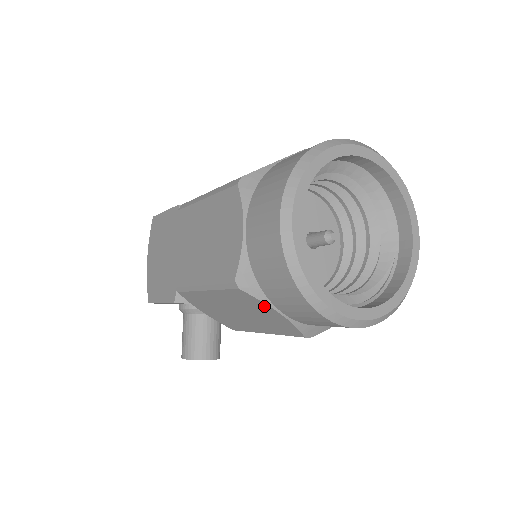
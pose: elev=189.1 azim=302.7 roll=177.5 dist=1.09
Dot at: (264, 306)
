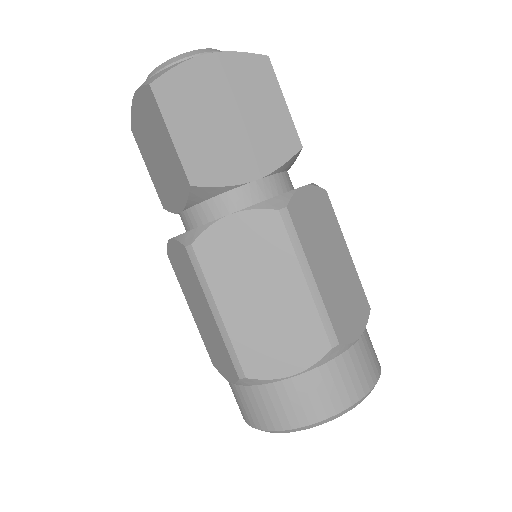
Dot at: occluded
